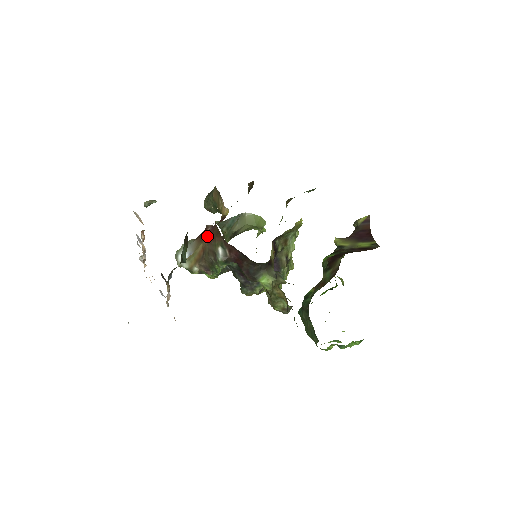
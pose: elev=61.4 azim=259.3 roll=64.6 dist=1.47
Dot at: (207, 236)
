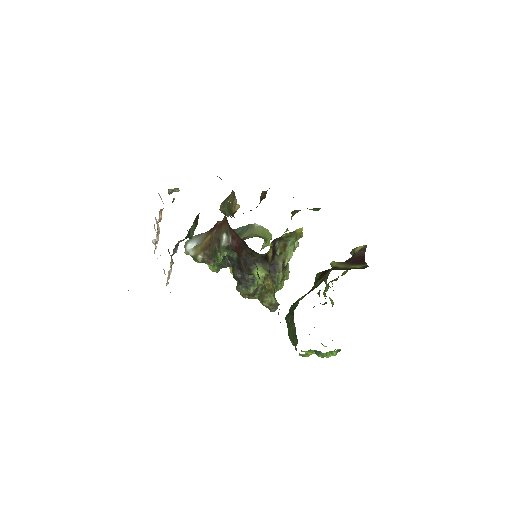
Dot at: (216, 228)
